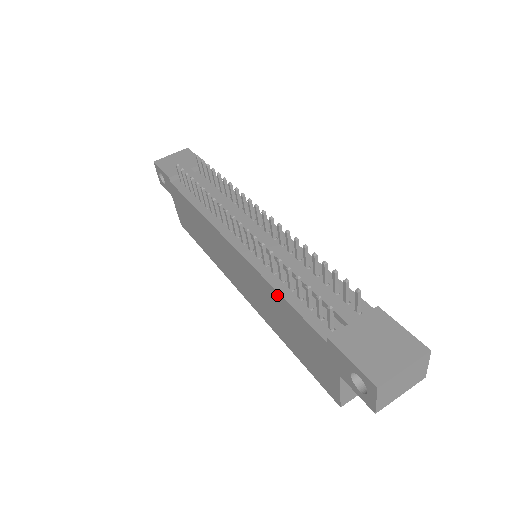
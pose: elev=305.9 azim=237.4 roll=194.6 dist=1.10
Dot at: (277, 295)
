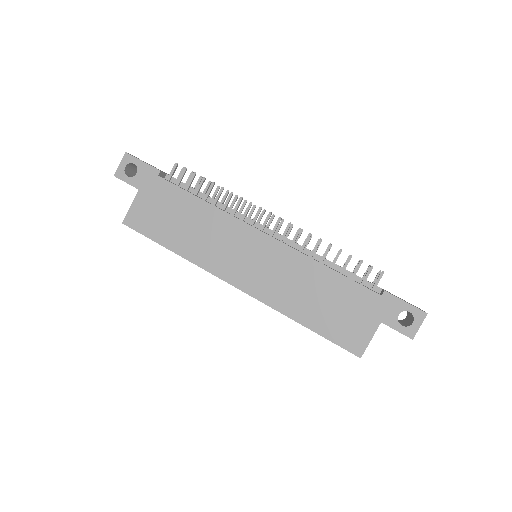
Dot at: (325, 270)
